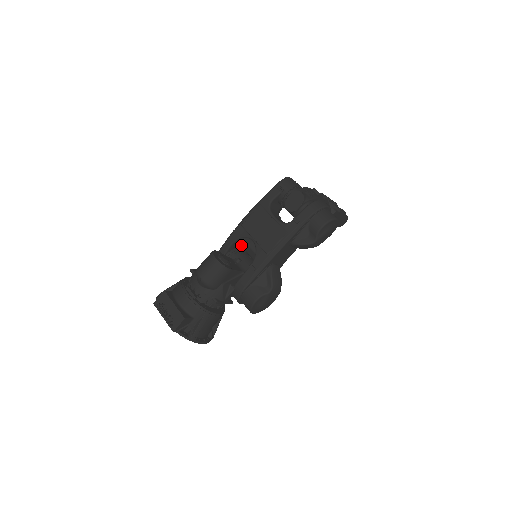
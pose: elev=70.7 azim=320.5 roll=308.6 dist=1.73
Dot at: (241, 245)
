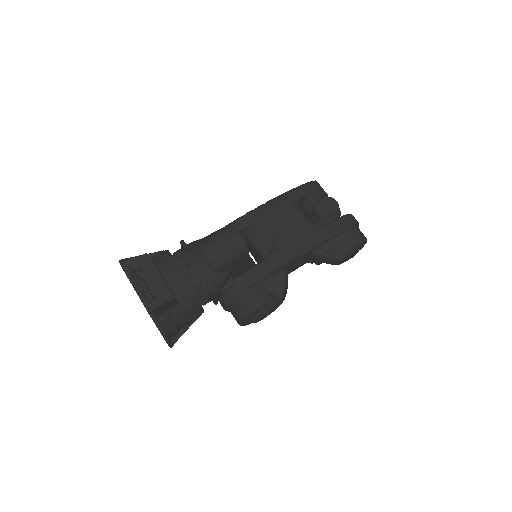
Dot at: (249, 235)
